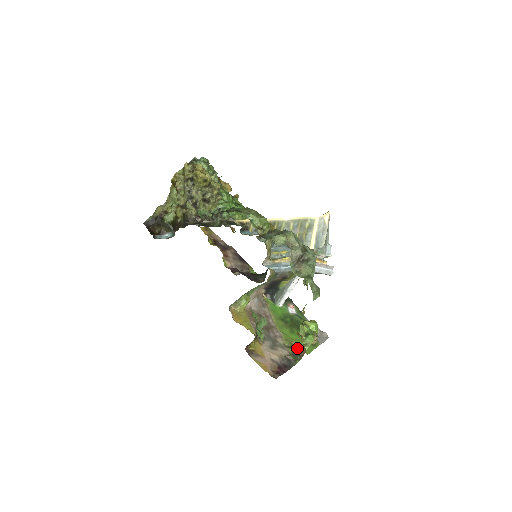
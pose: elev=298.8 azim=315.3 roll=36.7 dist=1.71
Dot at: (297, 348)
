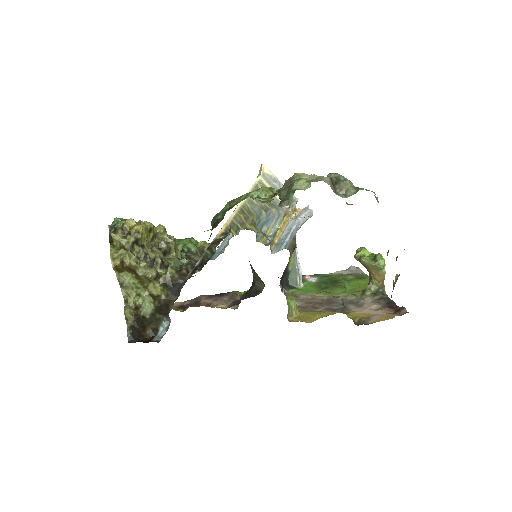
Dot at: (370, 286)
